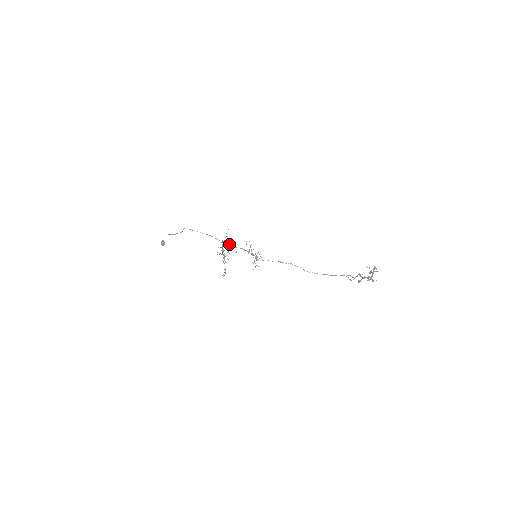
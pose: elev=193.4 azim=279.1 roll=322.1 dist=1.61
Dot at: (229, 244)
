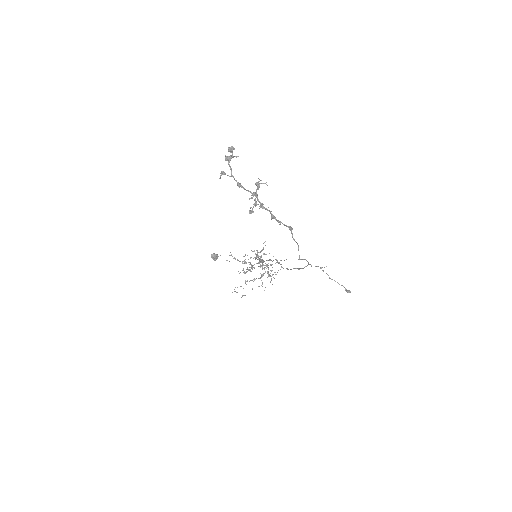
Dot at: (263, 261)
